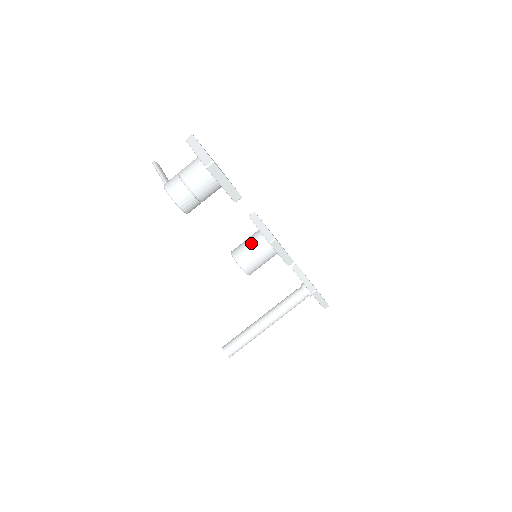
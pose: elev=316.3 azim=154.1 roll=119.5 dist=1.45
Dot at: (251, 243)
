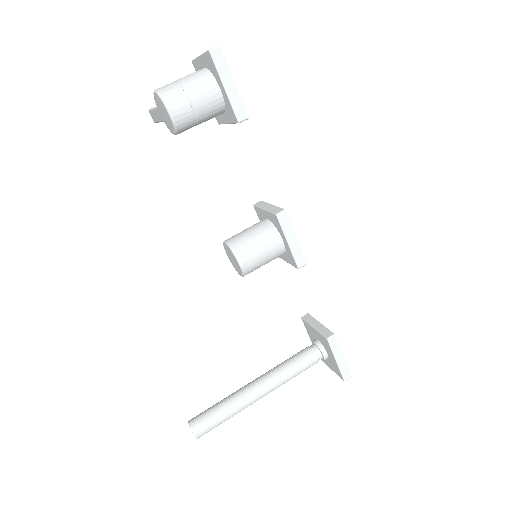
Dot at: (252, 227)
